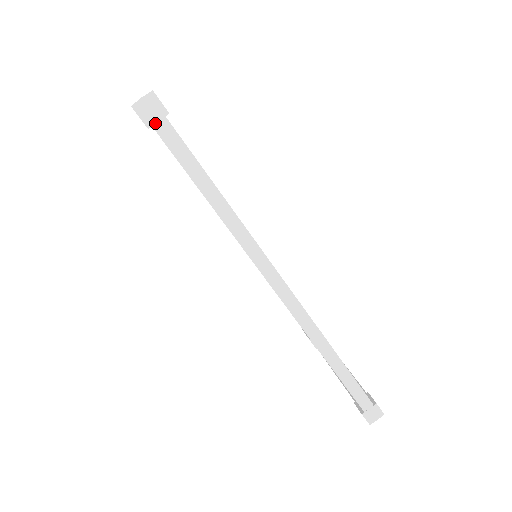
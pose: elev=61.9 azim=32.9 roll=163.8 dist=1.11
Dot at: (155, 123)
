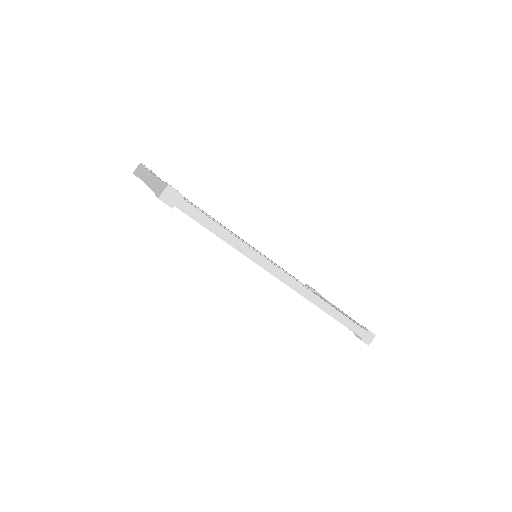
Dot at: (176, 203)
